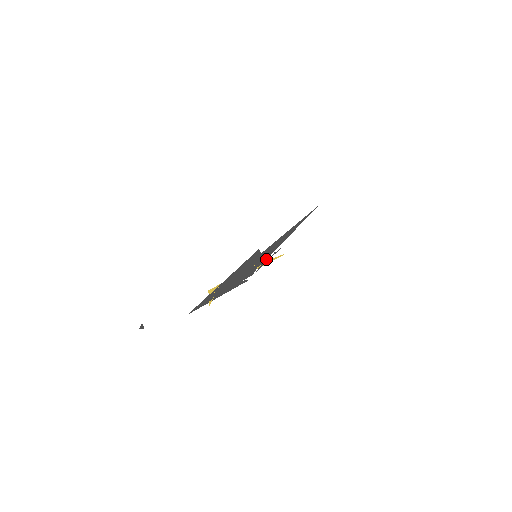
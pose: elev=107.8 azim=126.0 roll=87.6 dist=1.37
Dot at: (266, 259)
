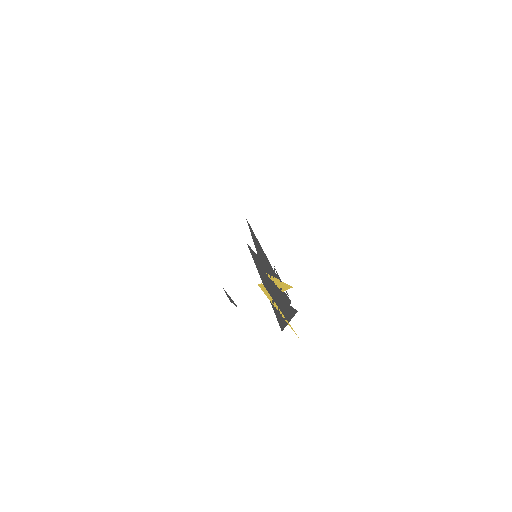
Dot at: (277, 278)
